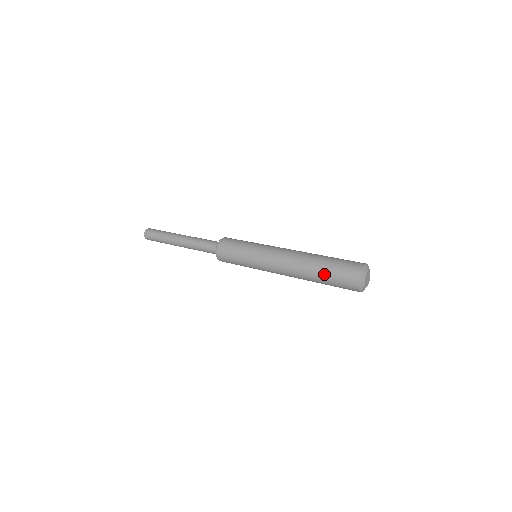
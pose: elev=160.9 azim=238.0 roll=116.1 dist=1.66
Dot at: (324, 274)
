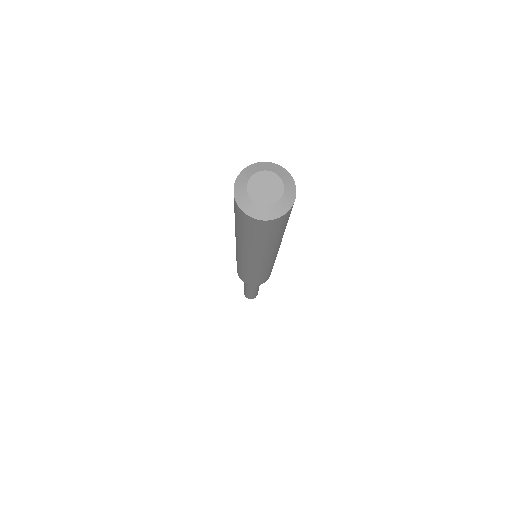
Dot at: occluded
